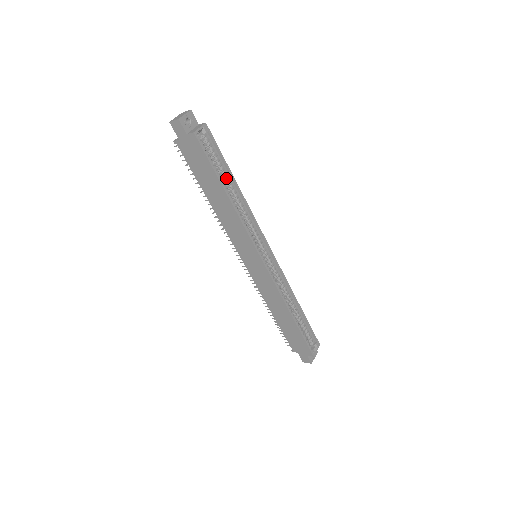
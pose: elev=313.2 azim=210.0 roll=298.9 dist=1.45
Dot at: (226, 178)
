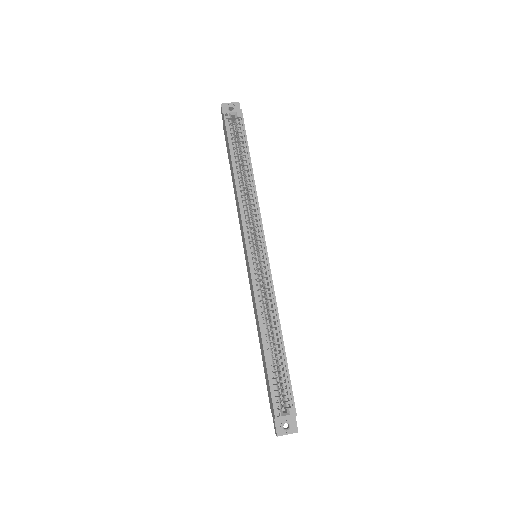
Dot at: (244, 161)
